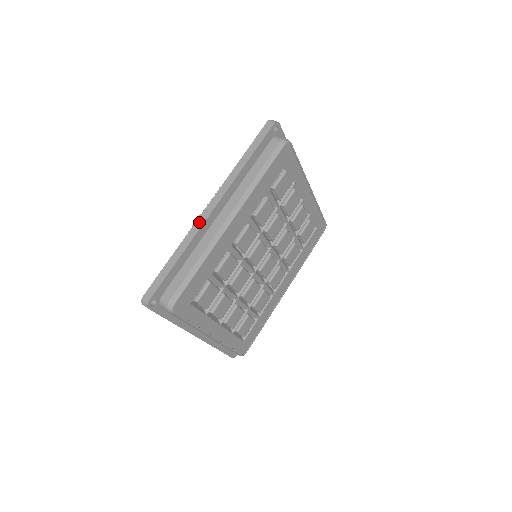
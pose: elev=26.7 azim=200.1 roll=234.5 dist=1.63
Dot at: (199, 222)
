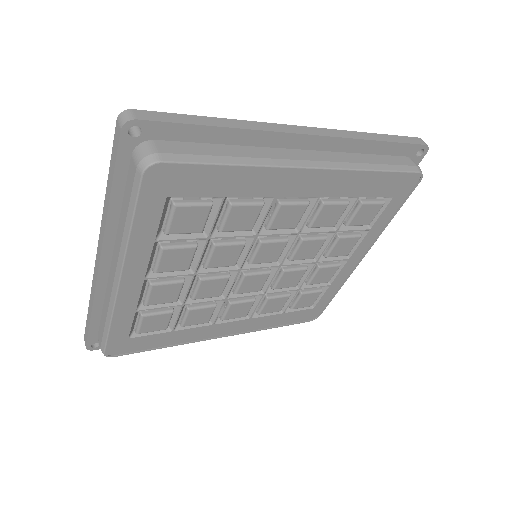
Dot at: (281, 127)
